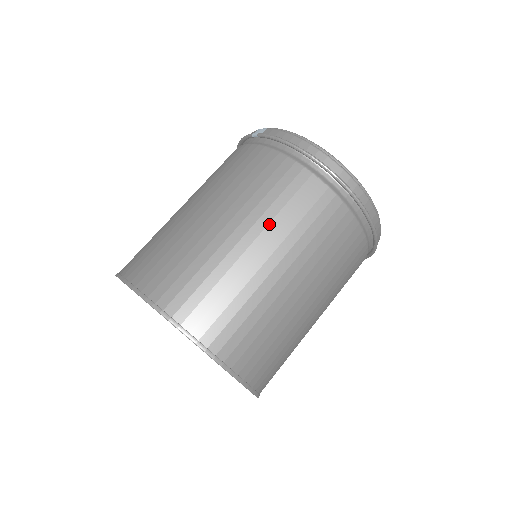
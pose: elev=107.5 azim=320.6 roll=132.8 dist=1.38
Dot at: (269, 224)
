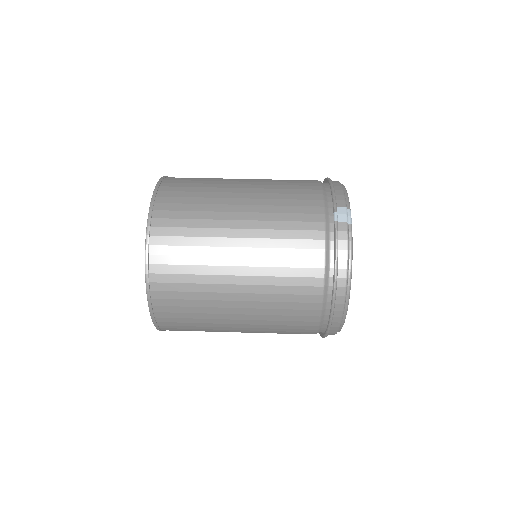
Dot at: (261, 294)
